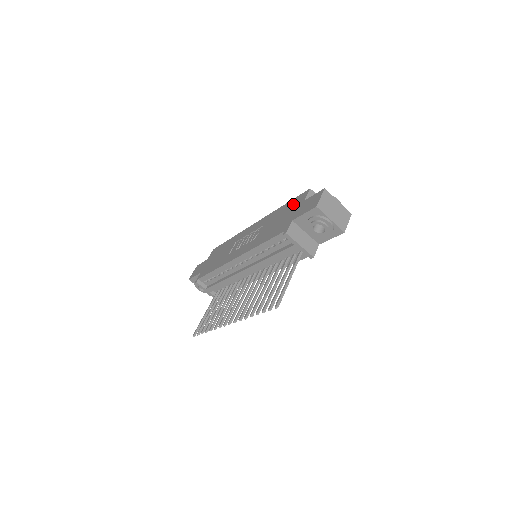
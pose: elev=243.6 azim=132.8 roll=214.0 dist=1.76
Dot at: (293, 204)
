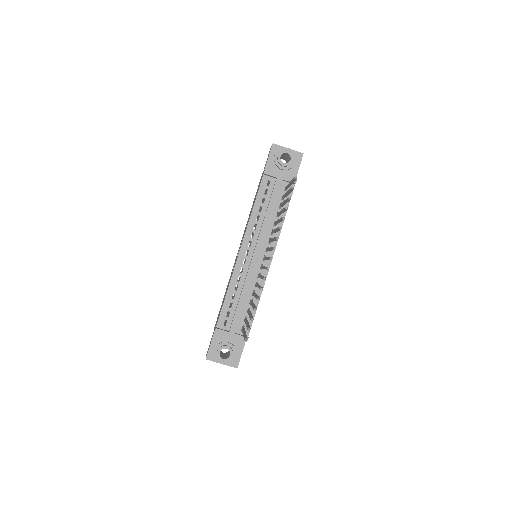
Dot at: occluded
